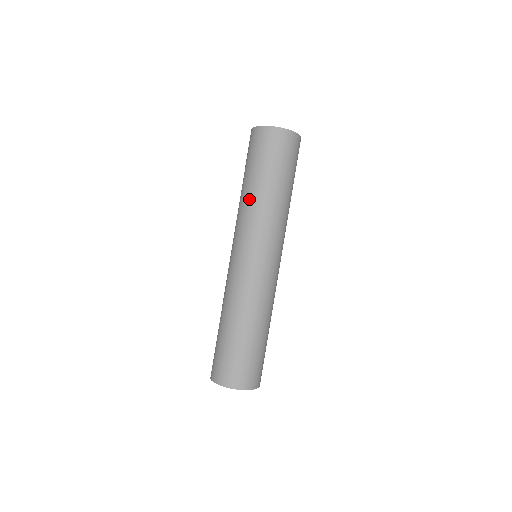
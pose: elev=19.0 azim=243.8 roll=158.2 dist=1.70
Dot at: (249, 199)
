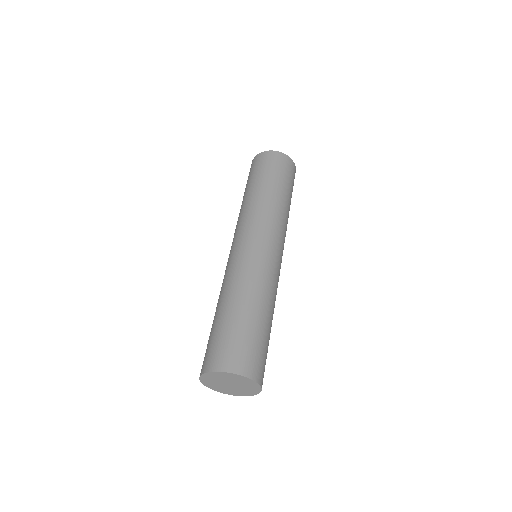
Dot at: occluded
